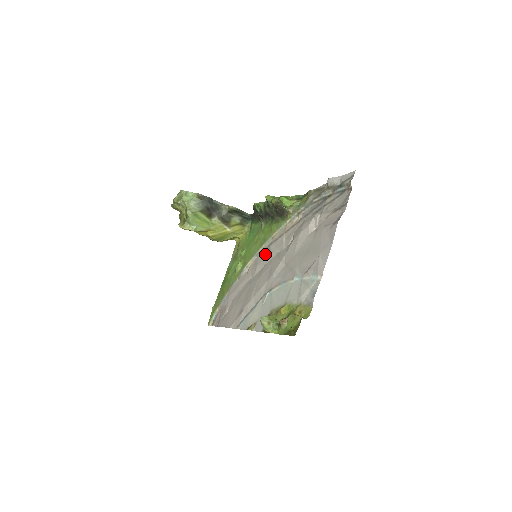
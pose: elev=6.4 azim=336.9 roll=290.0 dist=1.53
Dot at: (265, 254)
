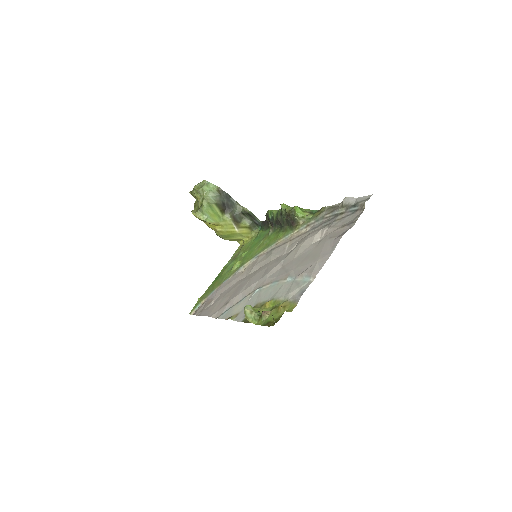
Dot at: (265, 257)
